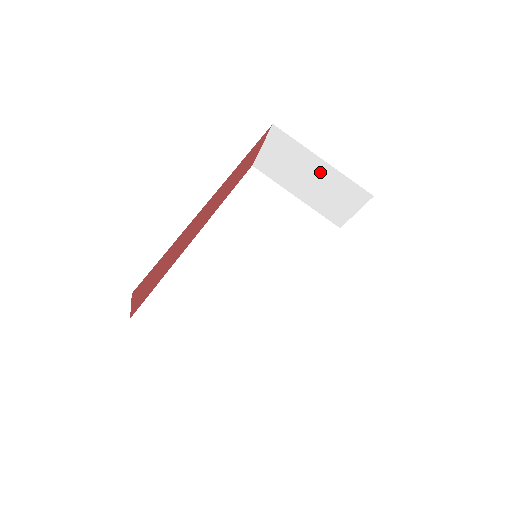
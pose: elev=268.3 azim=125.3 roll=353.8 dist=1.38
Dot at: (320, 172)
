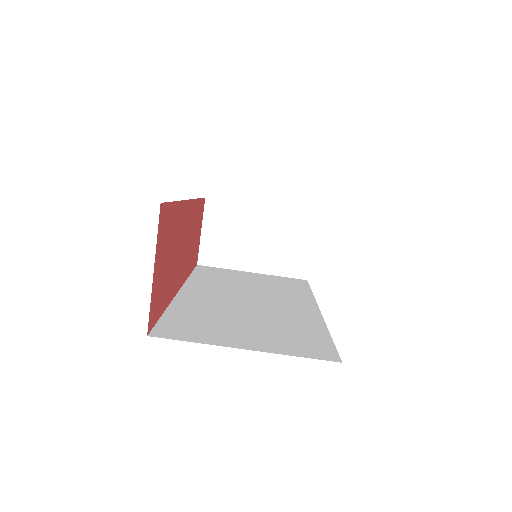
Dot at: (264, 222)
